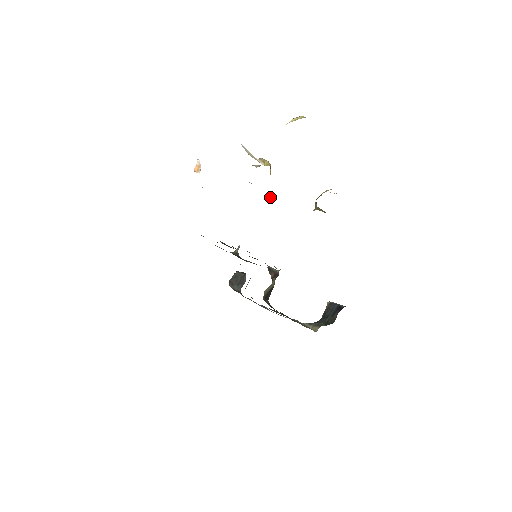
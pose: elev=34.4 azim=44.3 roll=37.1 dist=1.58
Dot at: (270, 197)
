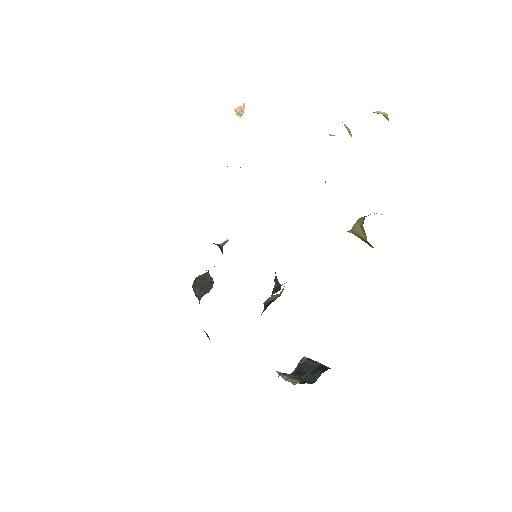
Dot at: occluded
